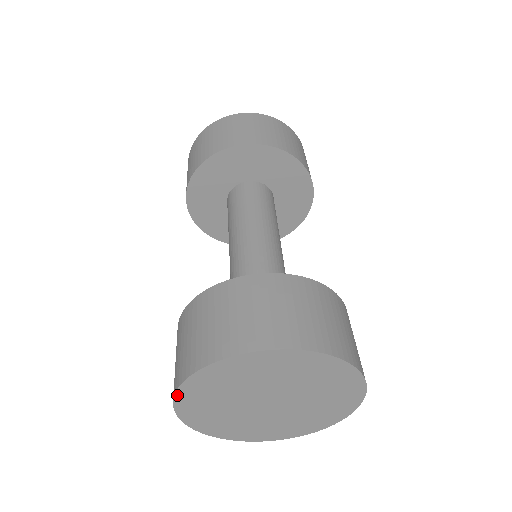
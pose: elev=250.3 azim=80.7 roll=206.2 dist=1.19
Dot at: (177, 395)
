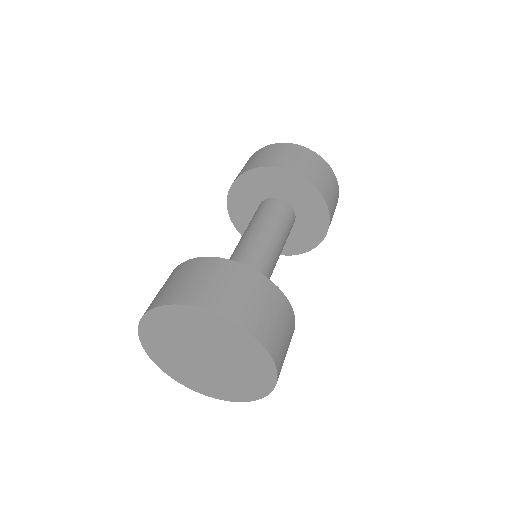
Dot at: (146, 315)
